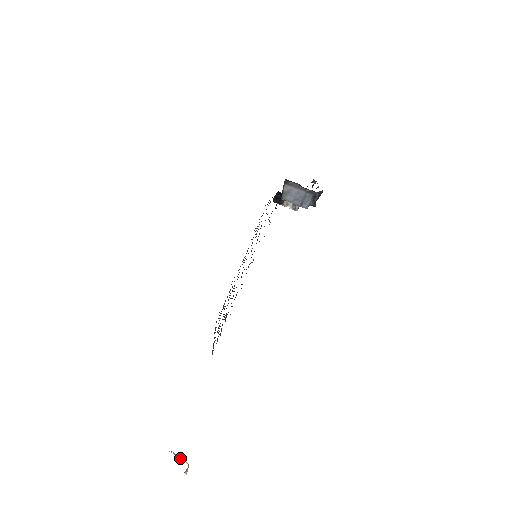
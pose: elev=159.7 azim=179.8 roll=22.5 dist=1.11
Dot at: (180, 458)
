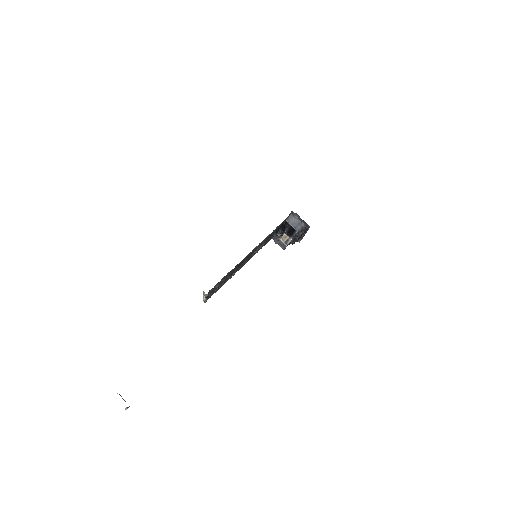
Dot at: occluded
